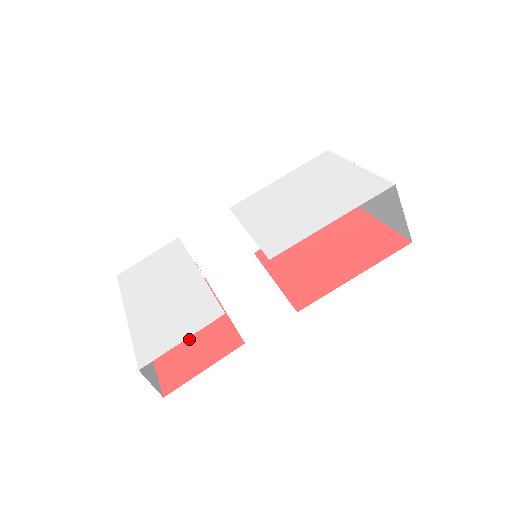
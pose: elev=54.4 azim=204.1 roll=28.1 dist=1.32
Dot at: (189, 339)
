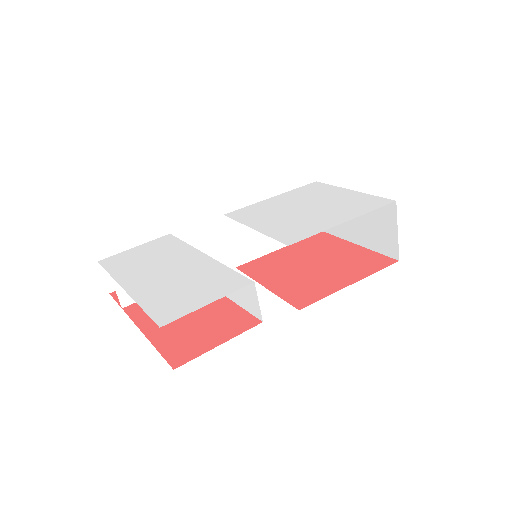
Dot at: (192, 321)
